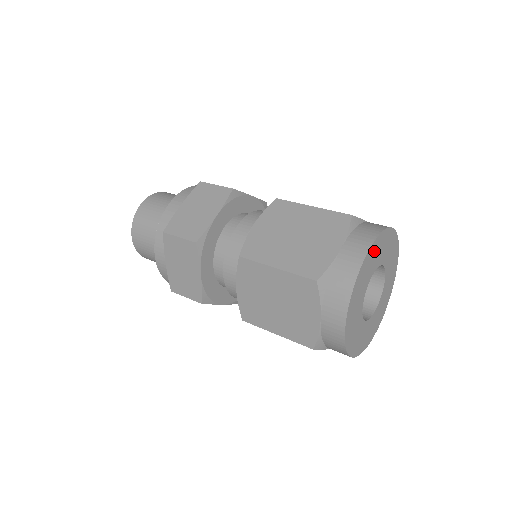
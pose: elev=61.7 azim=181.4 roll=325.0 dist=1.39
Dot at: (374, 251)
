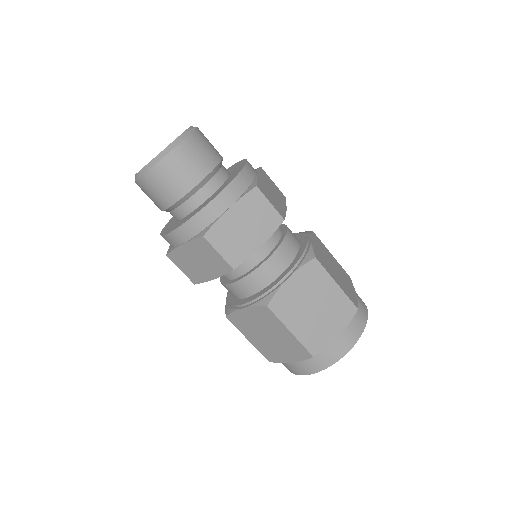
Dot at: occluded
